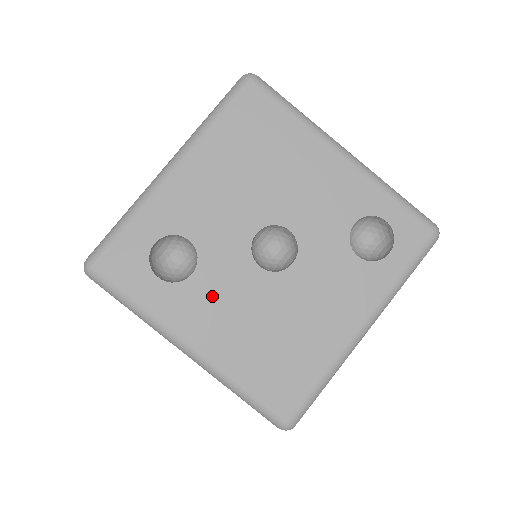
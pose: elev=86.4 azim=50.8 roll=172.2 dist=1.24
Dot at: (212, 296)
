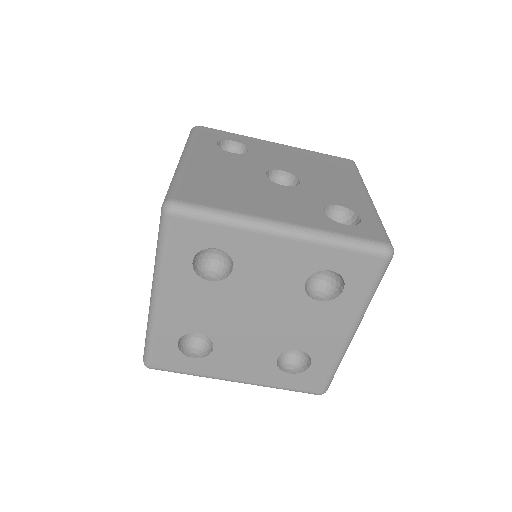
Dot at: (228, 160)
